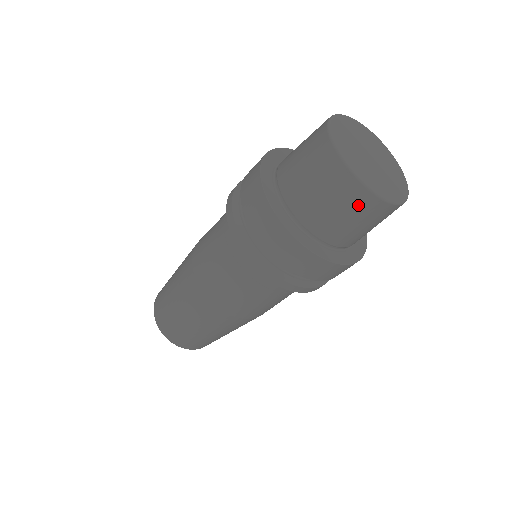
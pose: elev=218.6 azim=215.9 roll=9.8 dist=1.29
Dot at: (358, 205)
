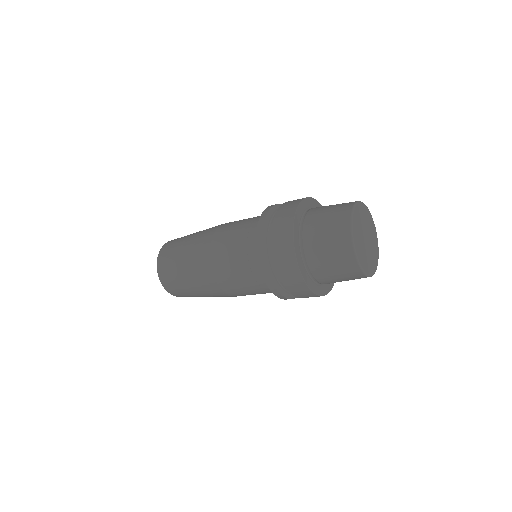
Dot at: occluded
